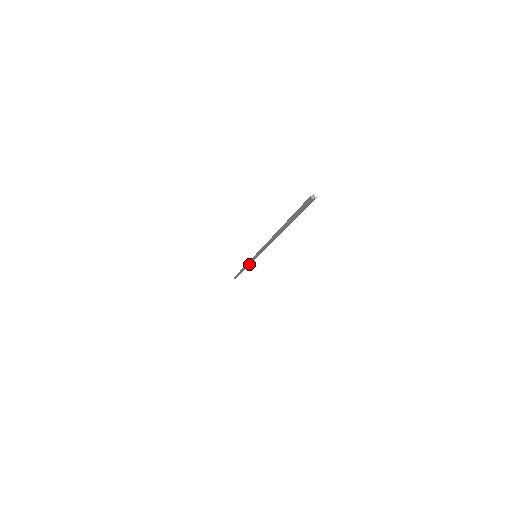
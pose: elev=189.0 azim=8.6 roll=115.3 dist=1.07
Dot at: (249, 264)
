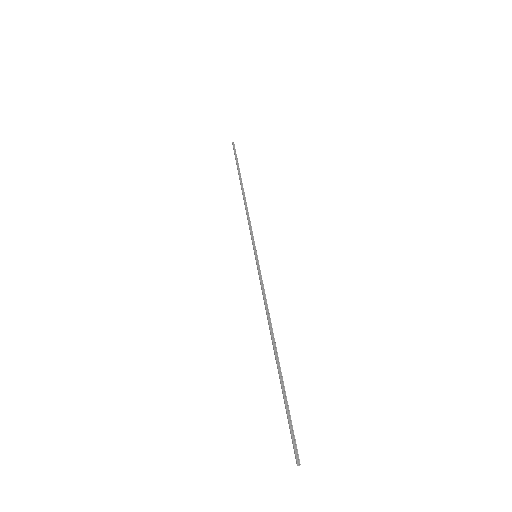
Dot at: (249, 220)
